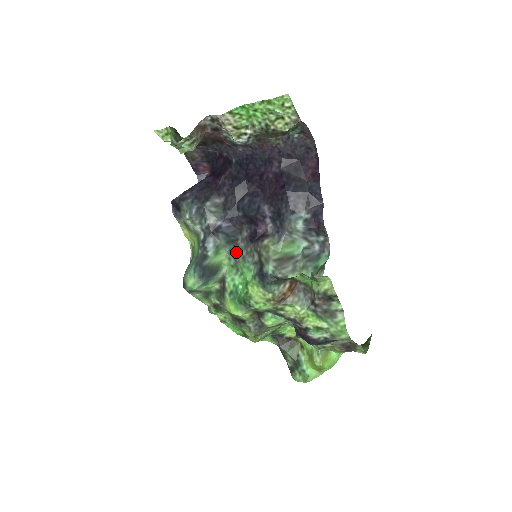
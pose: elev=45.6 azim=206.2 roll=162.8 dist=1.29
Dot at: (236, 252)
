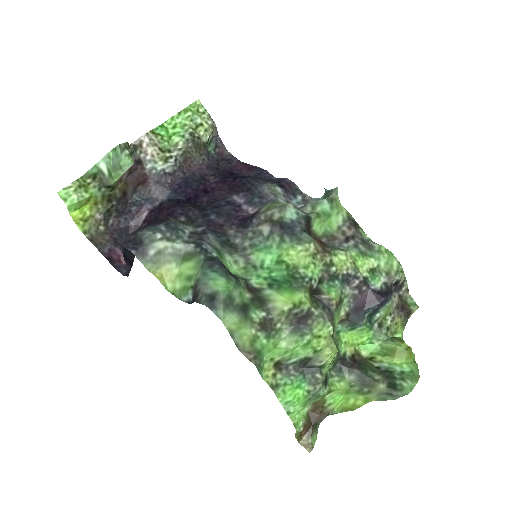
Dot at: (237, 250)
